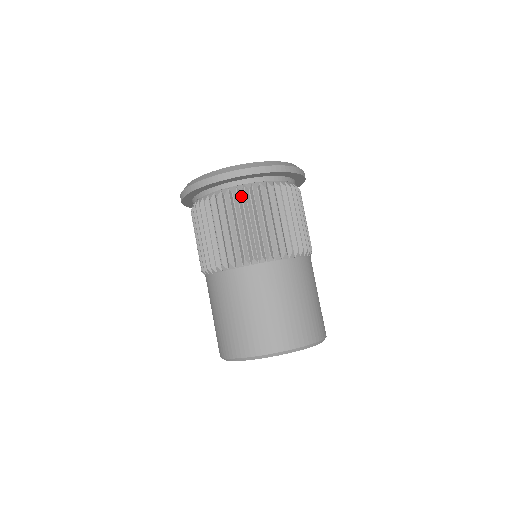
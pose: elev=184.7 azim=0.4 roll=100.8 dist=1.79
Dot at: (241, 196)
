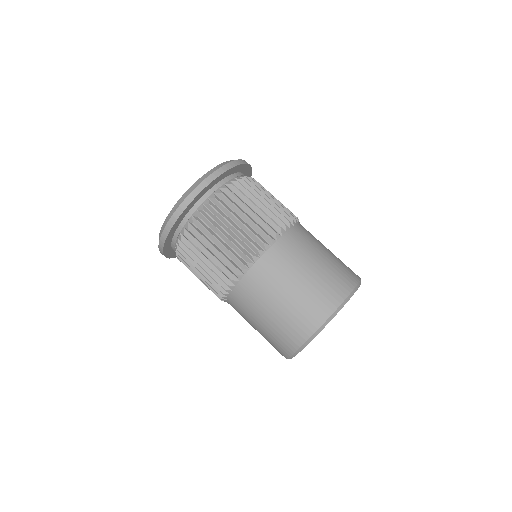
Dot at: (236, 188)
